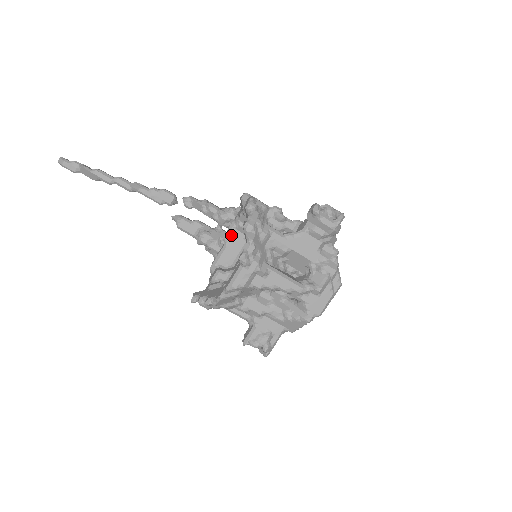
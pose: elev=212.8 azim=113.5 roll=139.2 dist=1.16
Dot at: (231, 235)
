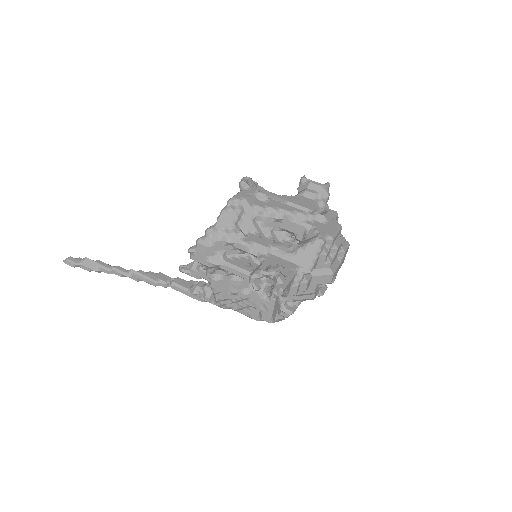
Dot at: occluded
